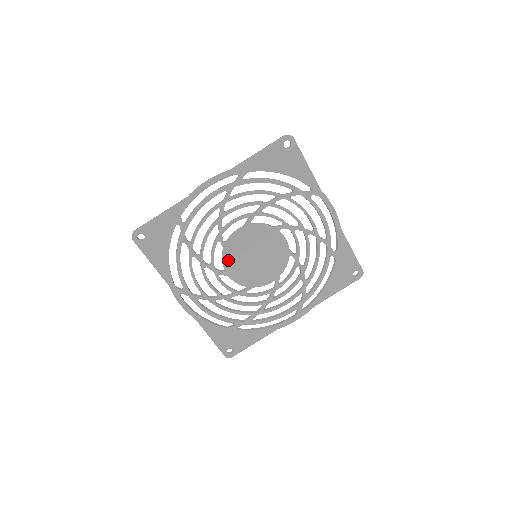
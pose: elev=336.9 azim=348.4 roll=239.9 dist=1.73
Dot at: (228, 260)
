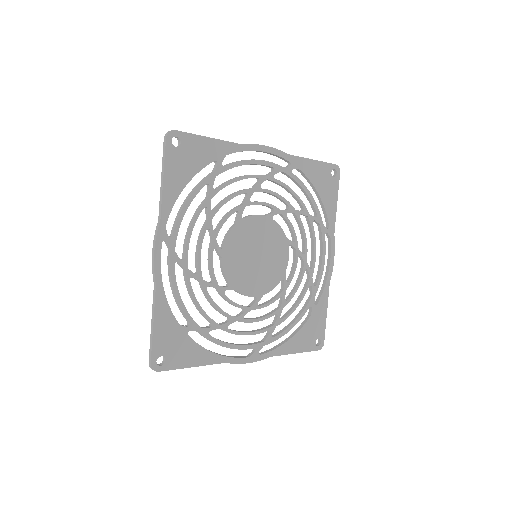
Dot at: (233, 239)
